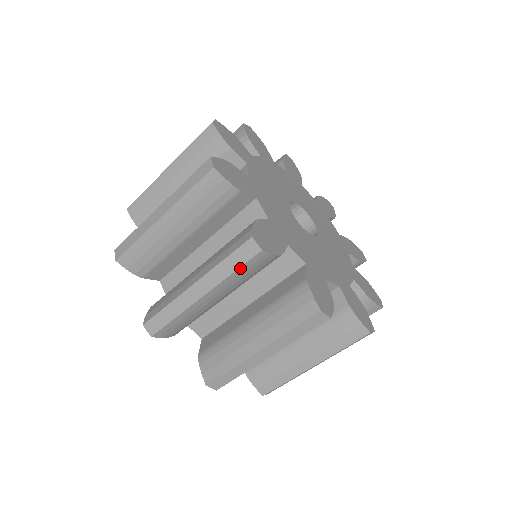
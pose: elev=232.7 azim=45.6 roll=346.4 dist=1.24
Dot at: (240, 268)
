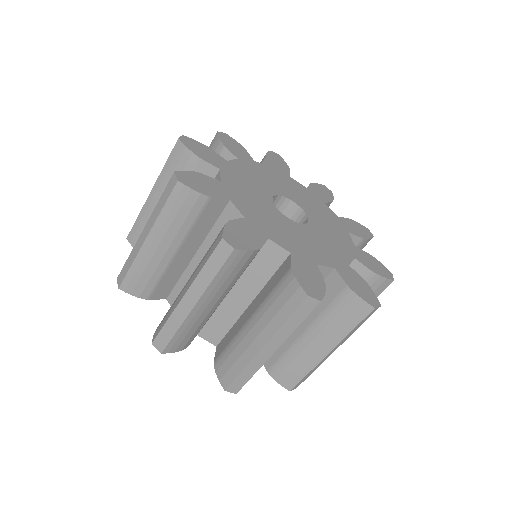
Dot at: occluded
